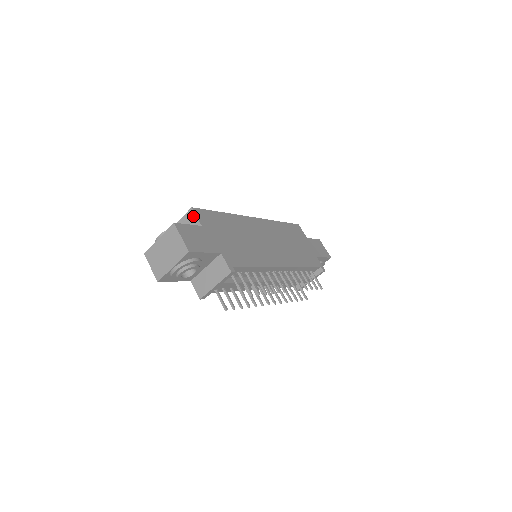
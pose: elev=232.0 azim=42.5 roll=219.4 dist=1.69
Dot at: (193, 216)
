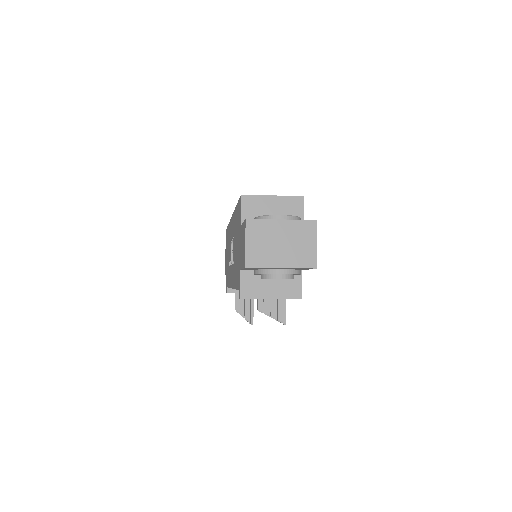
Dot at: (300, 207)
